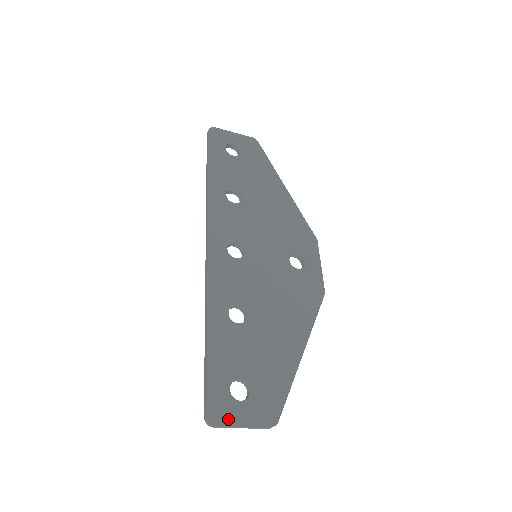
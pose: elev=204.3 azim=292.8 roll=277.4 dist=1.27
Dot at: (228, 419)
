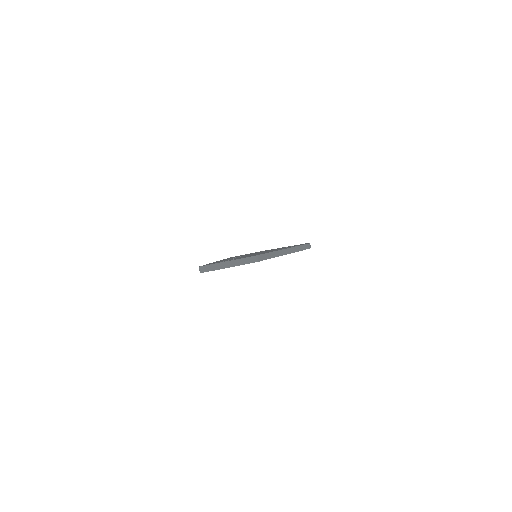
Dot at: (215, 263)
